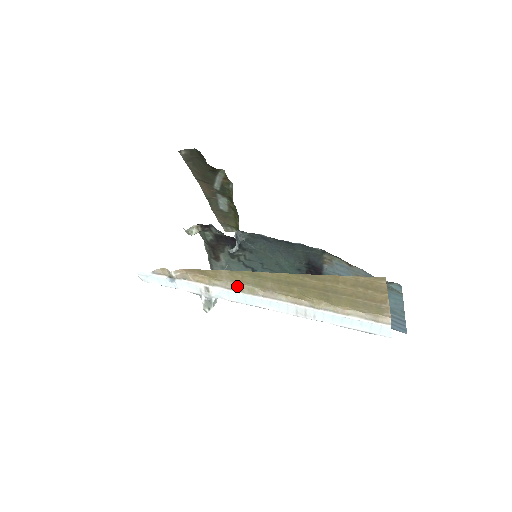
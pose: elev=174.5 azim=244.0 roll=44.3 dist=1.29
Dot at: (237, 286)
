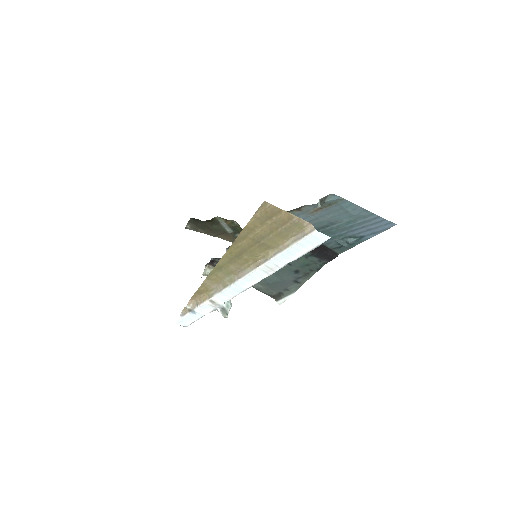
Dot at: (222, 285)
